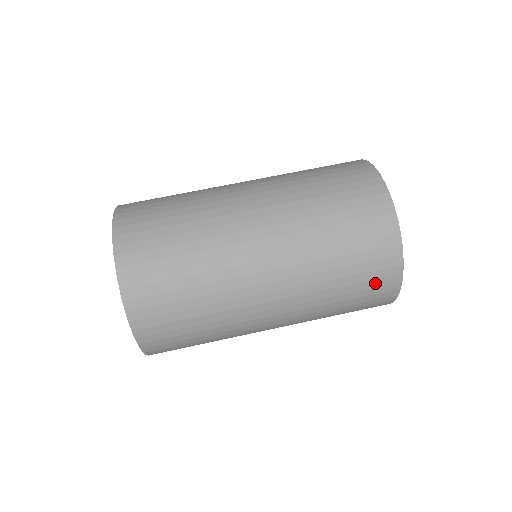
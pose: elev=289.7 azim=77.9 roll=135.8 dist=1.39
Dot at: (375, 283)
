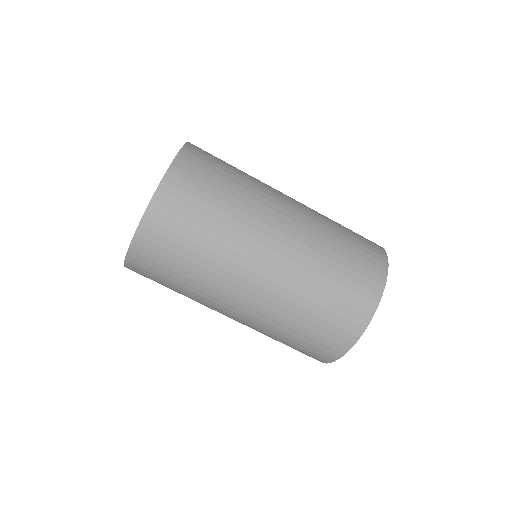
Dot at: (308, 353)
